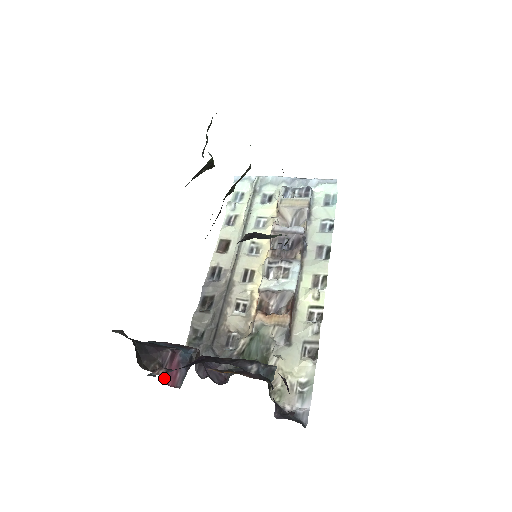
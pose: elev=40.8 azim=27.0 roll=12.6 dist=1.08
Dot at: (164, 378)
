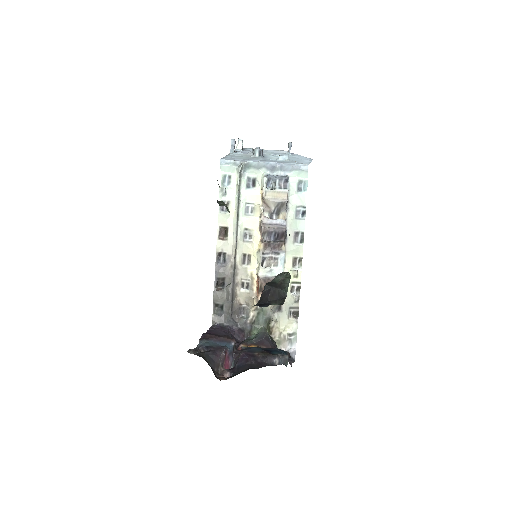
Dot at: occluded
